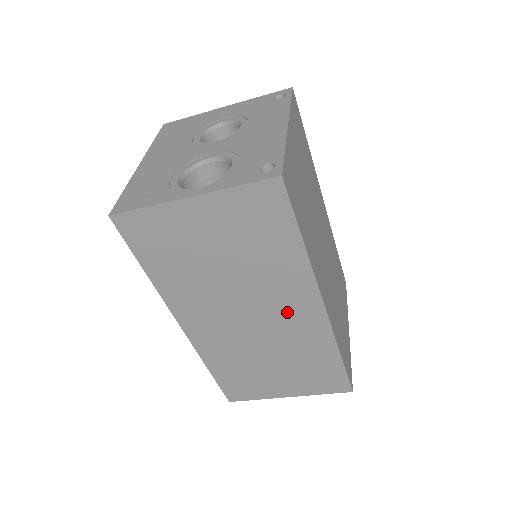
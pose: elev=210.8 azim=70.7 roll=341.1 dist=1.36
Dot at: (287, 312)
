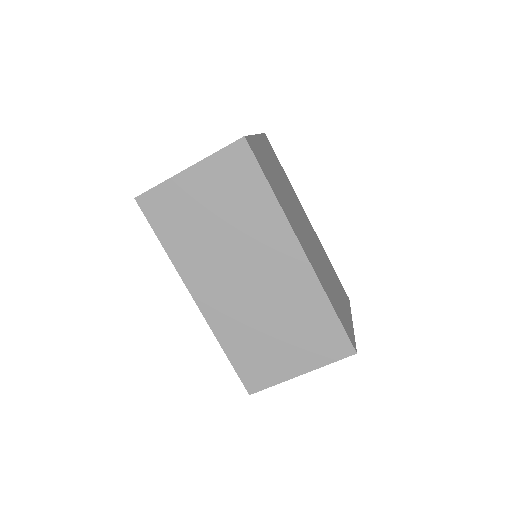
Dot at: (276, 264)
